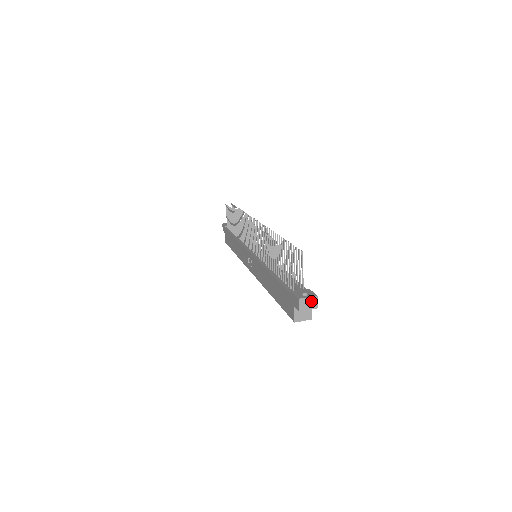
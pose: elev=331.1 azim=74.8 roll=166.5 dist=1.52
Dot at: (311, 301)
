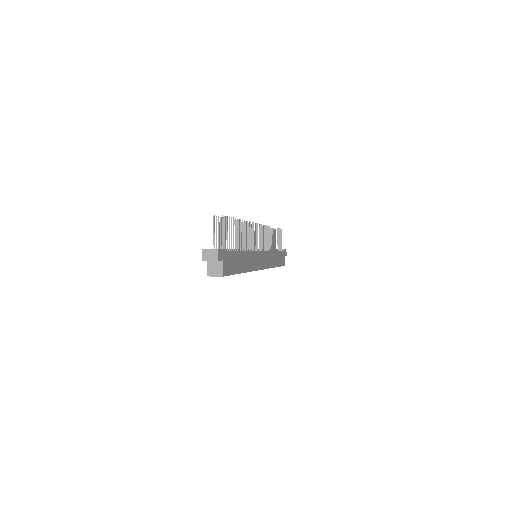
Dot at: (213, 253)
